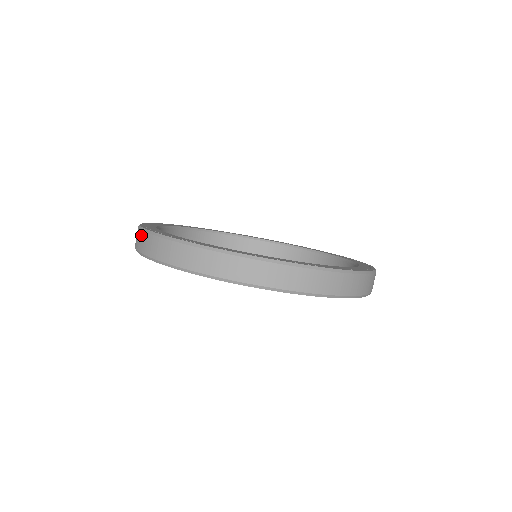
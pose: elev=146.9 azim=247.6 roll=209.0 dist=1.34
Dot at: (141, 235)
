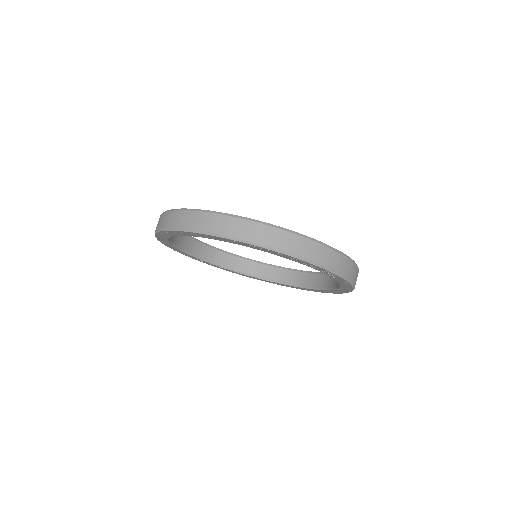
Dot at: occluded
